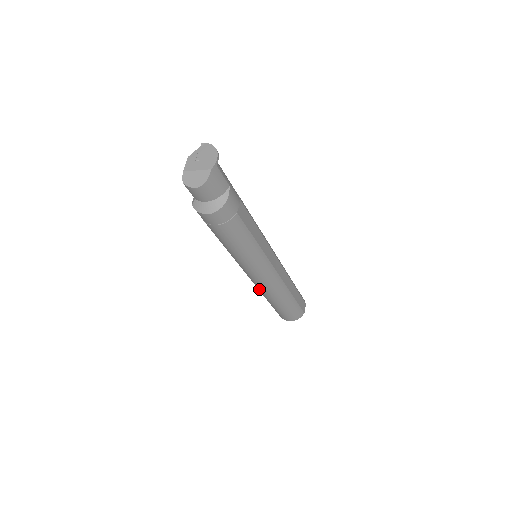
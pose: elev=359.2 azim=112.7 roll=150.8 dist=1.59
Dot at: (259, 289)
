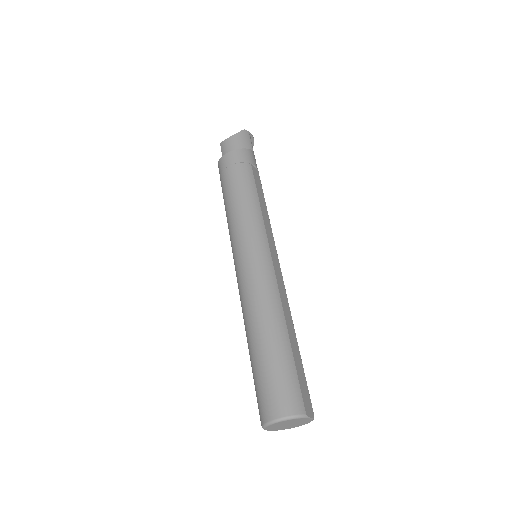
Dot at: (244, 302)
